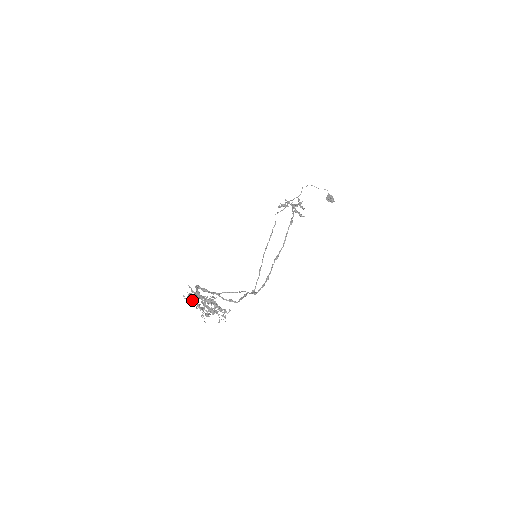
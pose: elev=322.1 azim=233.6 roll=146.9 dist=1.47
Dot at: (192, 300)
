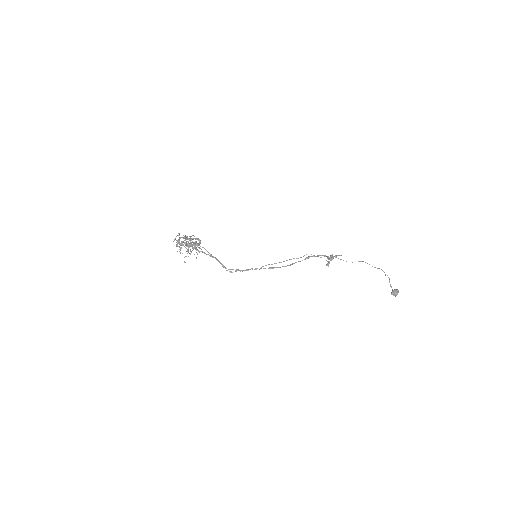
Dot at: occluded
